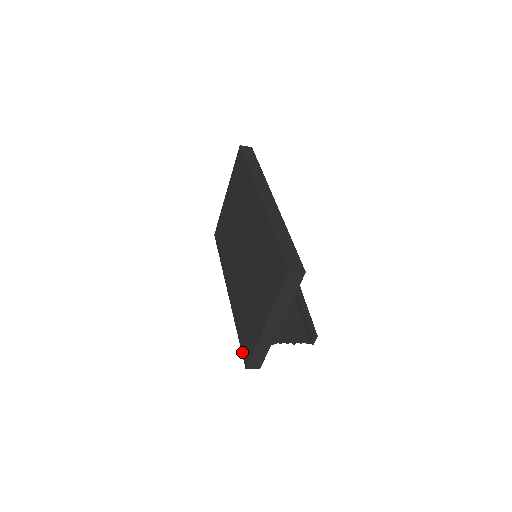
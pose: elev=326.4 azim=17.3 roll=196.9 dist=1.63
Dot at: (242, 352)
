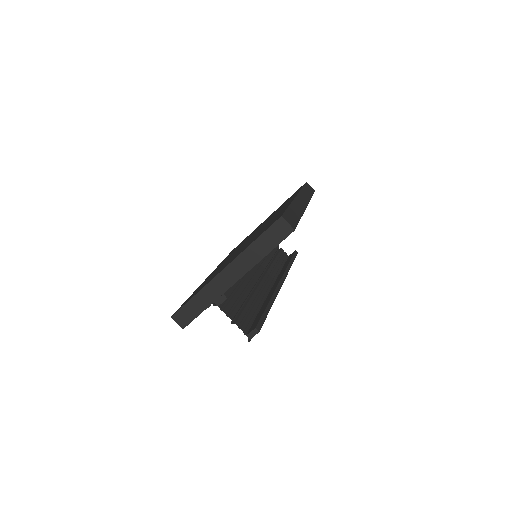
Dot at: occluded
